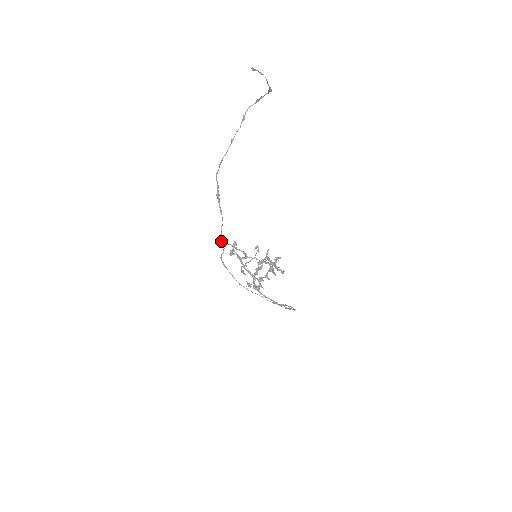
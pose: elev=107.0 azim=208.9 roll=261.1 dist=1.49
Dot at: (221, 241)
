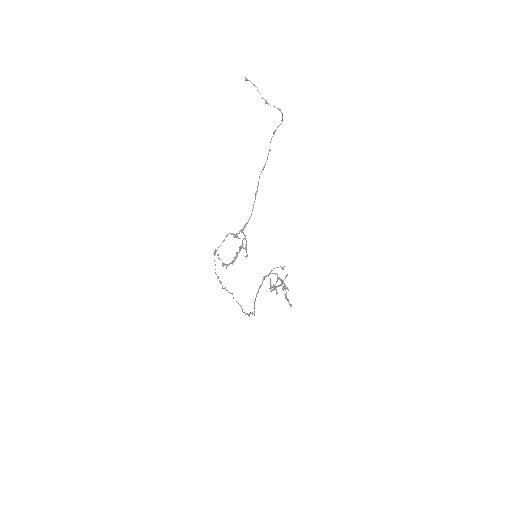
Dot at: (243, 229)
